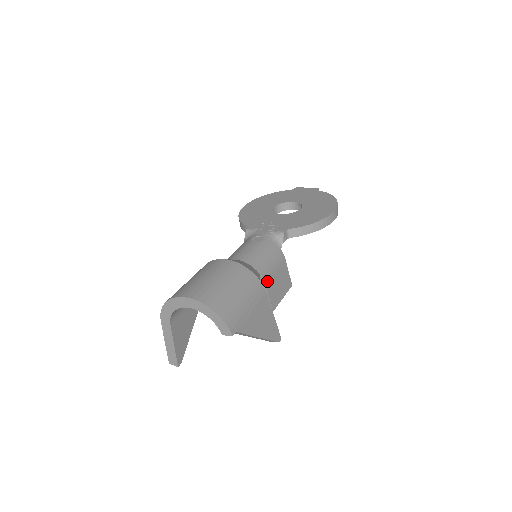
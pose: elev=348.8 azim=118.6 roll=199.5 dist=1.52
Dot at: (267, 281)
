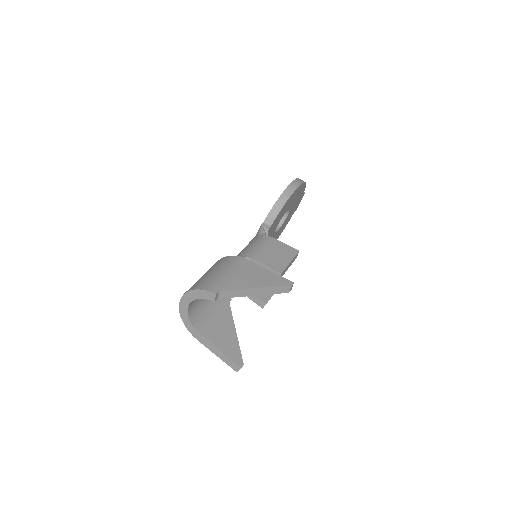
Dot at: (257, 257)
